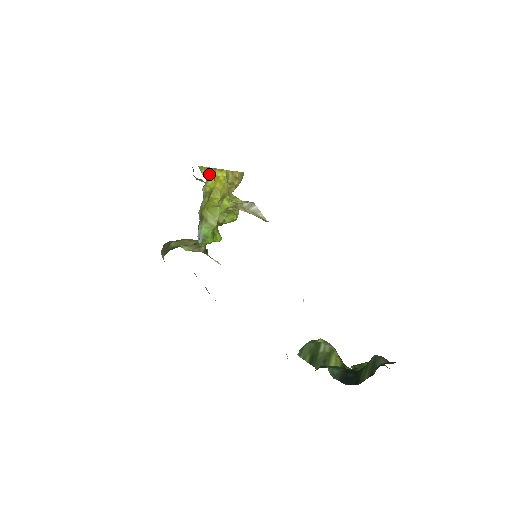
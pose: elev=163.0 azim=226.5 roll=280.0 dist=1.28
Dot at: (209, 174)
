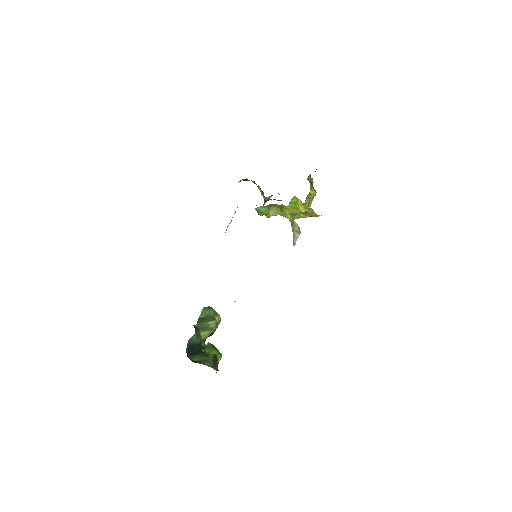
Dot at: (294, 205)
